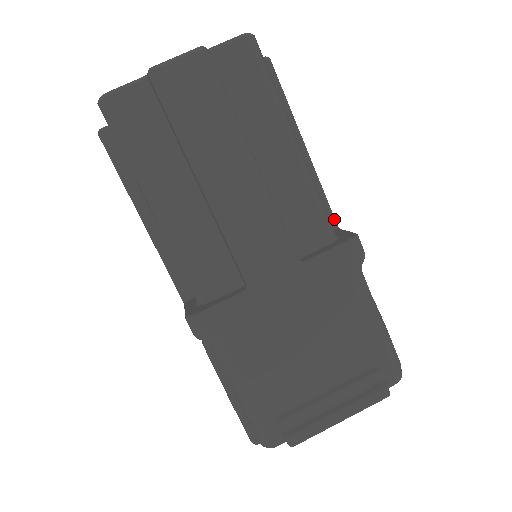
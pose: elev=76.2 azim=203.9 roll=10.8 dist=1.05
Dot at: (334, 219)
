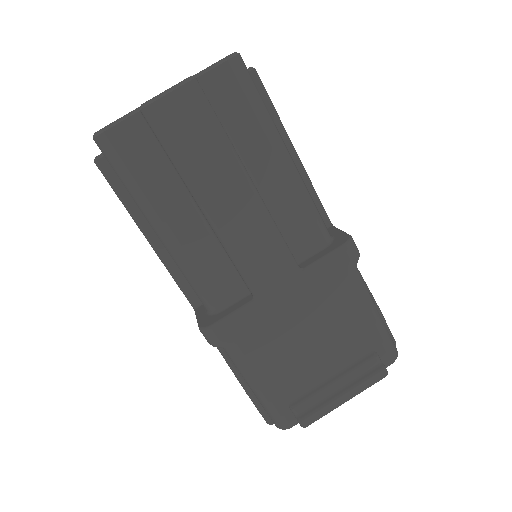
Dot at: (327, 217)
